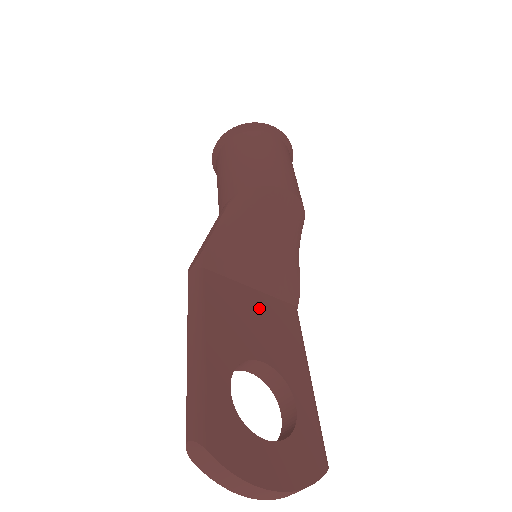
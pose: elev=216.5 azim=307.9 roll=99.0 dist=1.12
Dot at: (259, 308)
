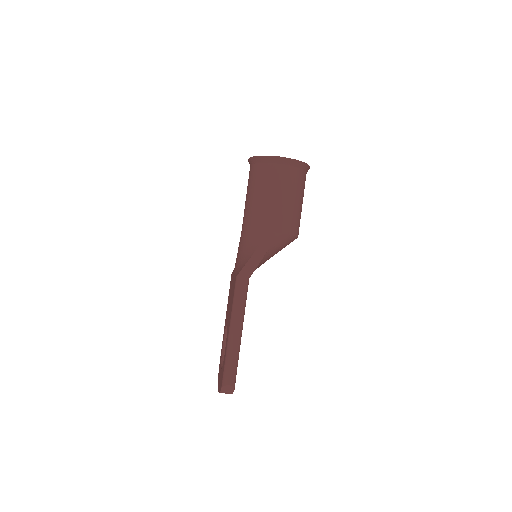
Dot at: occluded
